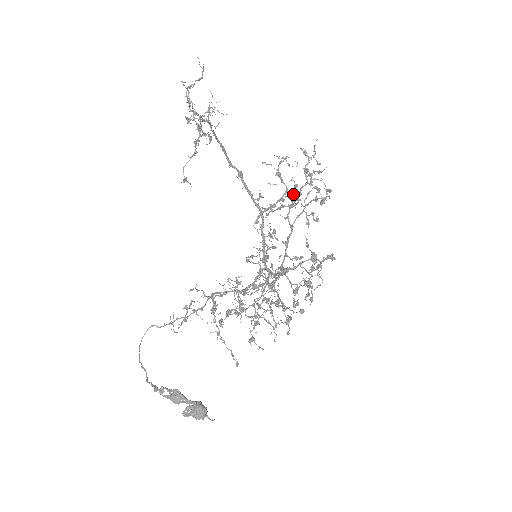
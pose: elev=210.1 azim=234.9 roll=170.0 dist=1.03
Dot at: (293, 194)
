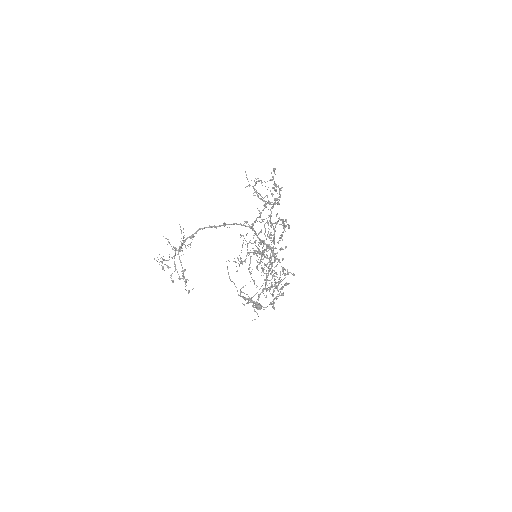
Dot at: (264, 224)
